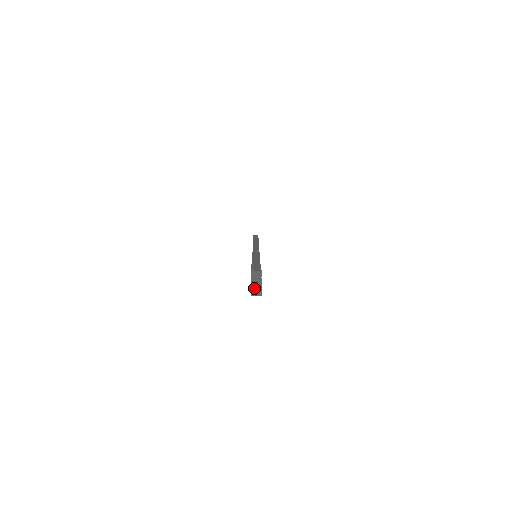
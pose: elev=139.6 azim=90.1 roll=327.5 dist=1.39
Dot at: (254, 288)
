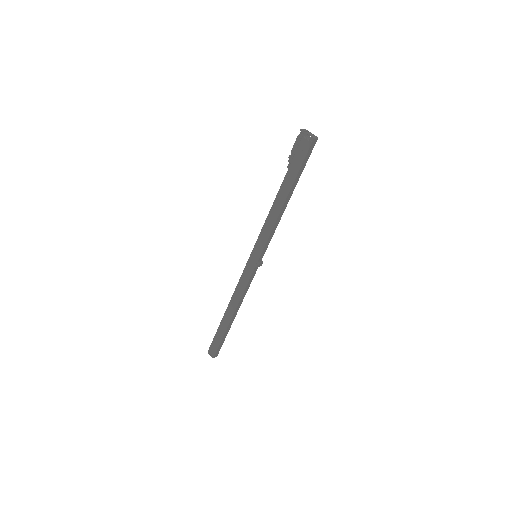
Dot at: (311, 134)
